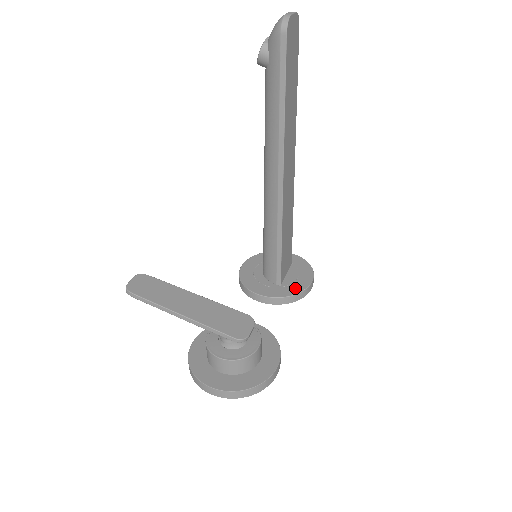
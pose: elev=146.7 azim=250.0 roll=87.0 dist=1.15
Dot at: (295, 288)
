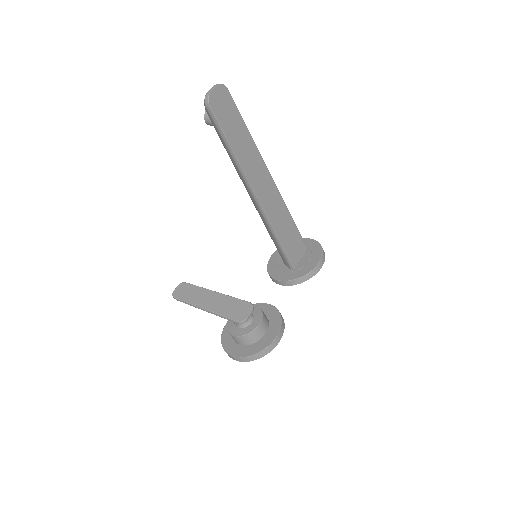
Dot at: (304, 270)
